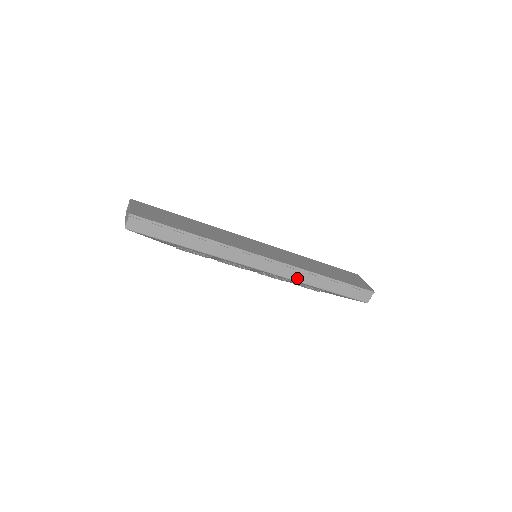
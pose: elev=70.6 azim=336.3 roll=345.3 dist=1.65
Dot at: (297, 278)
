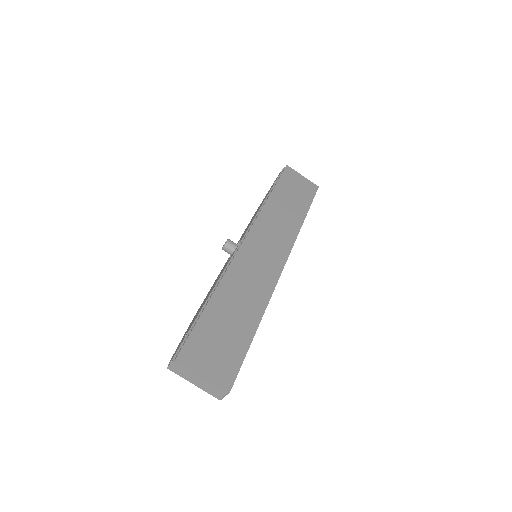
Dot at: occluded
